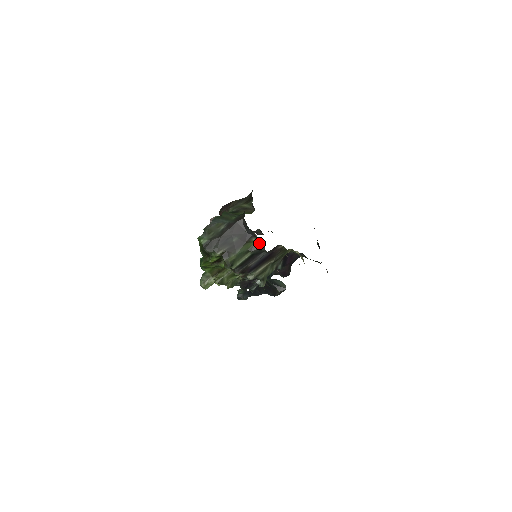
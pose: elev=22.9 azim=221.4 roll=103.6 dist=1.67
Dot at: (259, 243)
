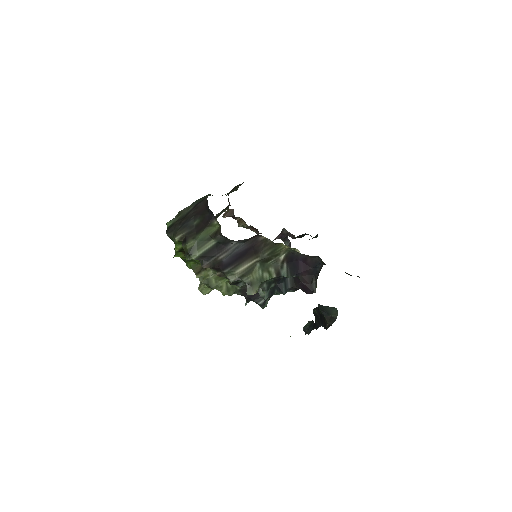
Dot at: (220, 227)
